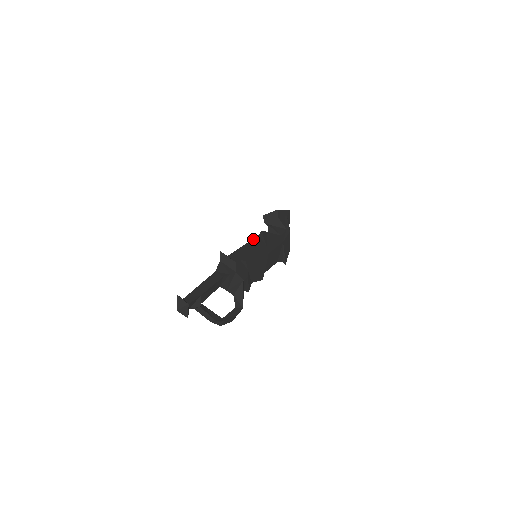
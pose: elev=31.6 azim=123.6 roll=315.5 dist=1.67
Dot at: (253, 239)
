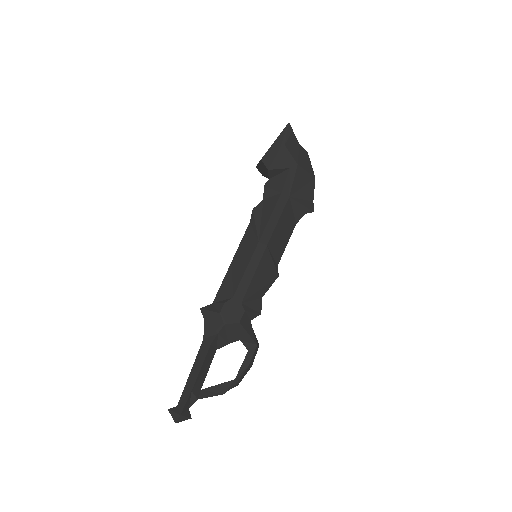
Dot at: (242, 239)
